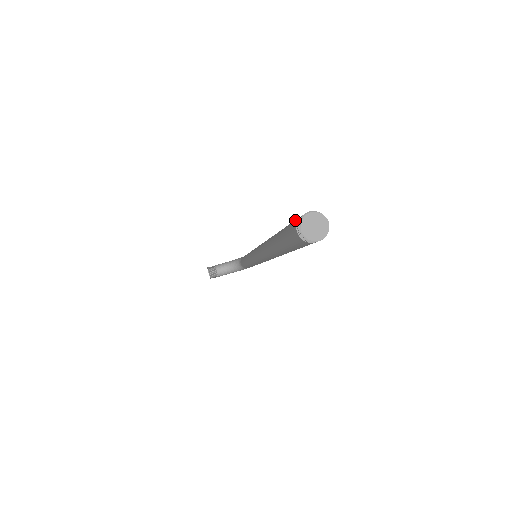
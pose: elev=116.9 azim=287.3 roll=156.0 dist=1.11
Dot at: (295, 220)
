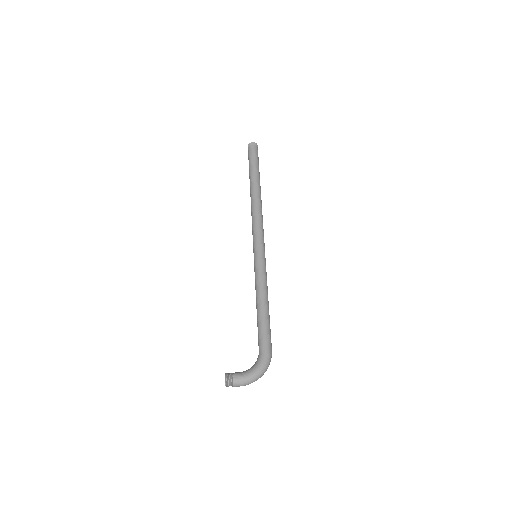
Dot at: occluded
